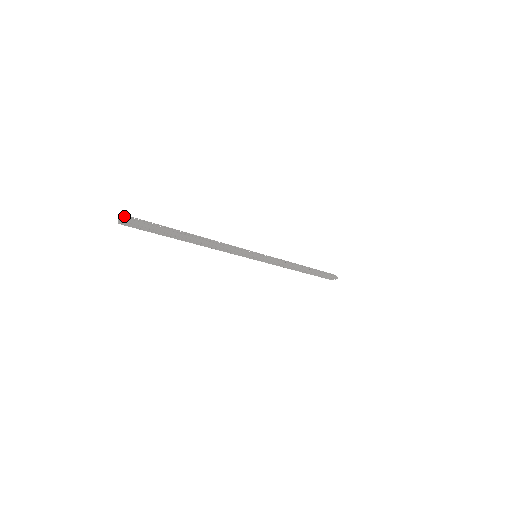
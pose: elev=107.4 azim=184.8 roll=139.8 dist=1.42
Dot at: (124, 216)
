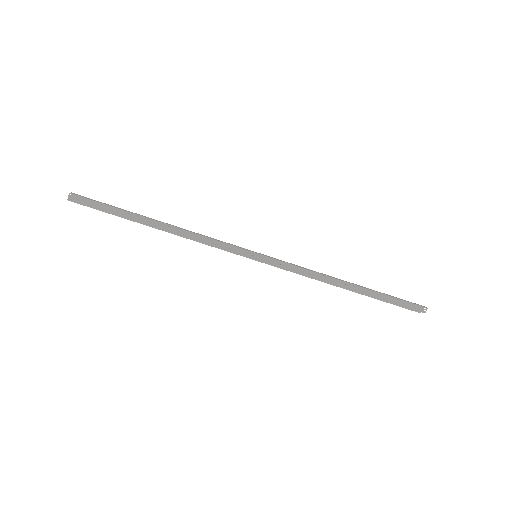
Dot at: (71, 195)
